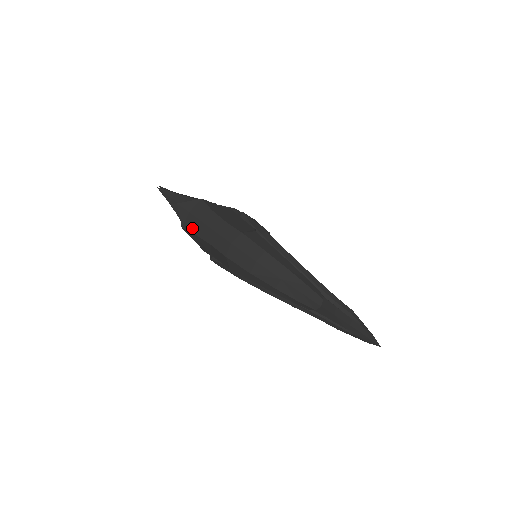
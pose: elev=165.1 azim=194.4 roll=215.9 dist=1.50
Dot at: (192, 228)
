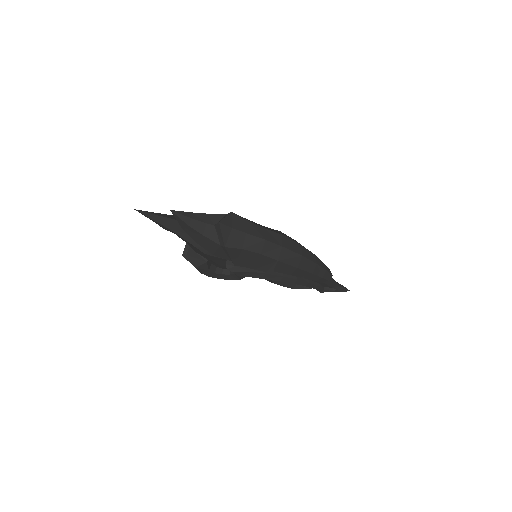
Dot at: (238, 244)
